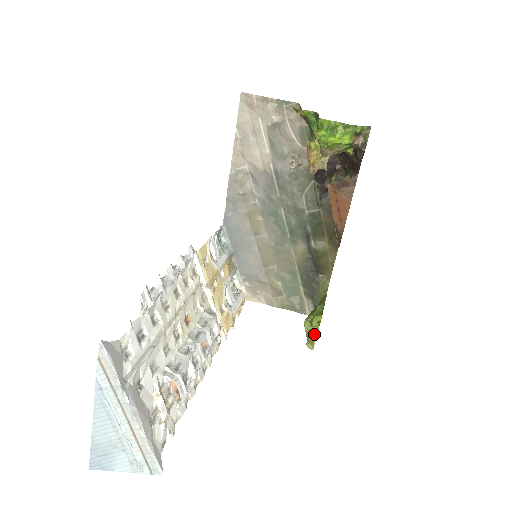
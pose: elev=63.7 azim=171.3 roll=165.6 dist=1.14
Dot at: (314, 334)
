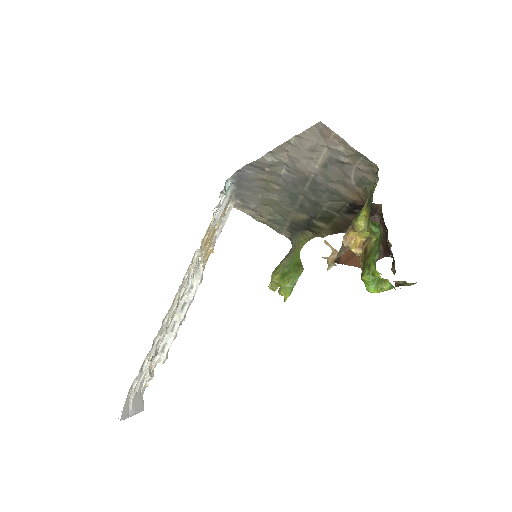
Dot at: (278, 285)
